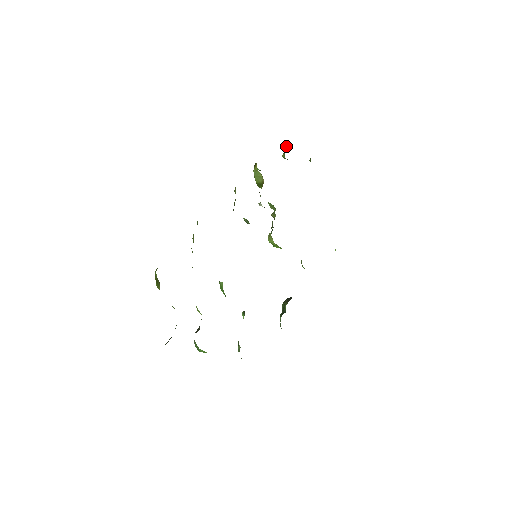
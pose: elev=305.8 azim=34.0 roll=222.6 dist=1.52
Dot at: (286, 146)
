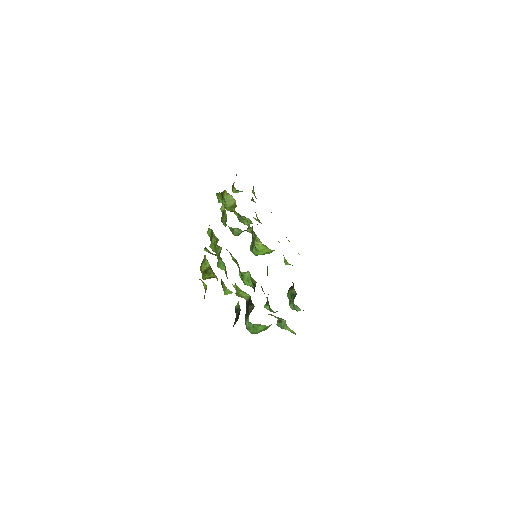
Dot at: (233, 183)
